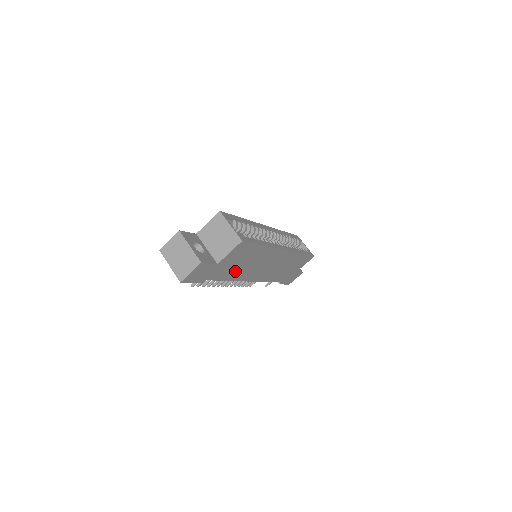
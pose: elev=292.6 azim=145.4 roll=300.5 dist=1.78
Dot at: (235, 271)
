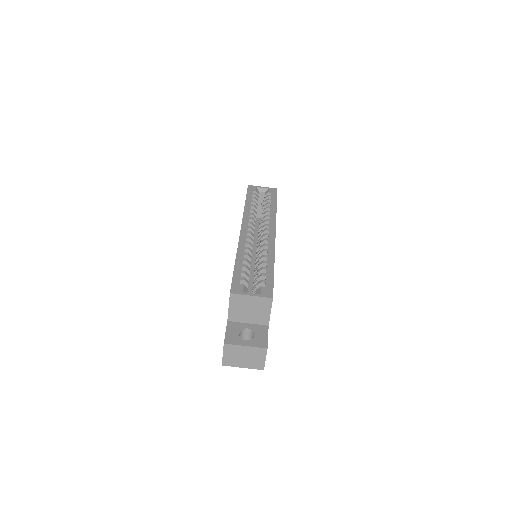
Dot at: occluded
